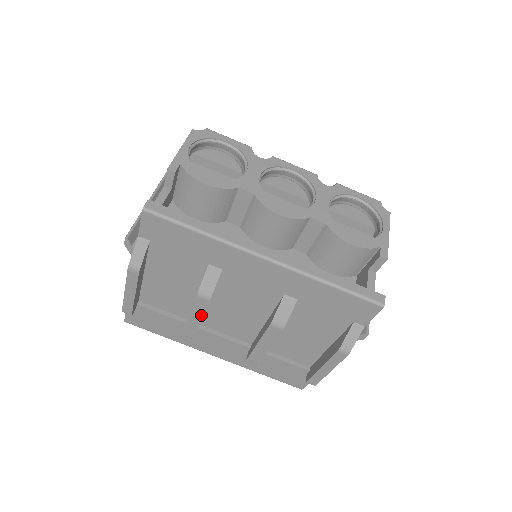
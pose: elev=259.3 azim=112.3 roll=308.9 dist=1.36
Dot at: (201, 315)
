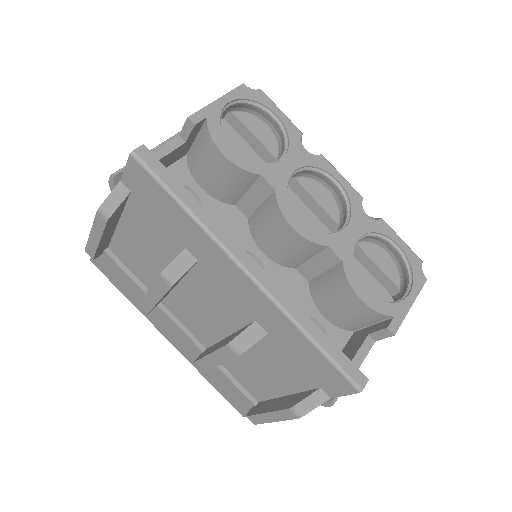
Dot at: (159, 297)
